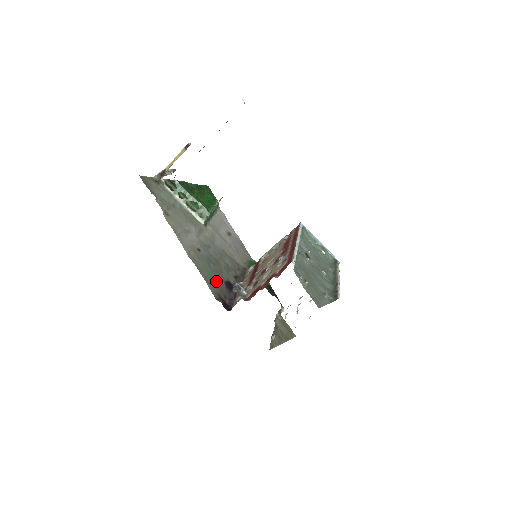
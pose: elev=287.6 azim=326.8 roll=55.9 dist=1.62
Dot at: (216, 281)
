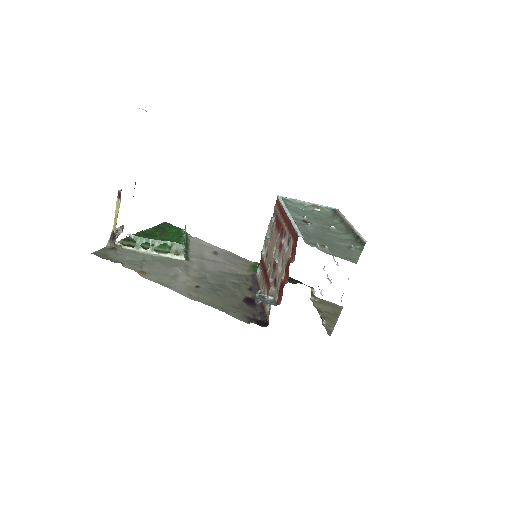
Dot at: (234, 305)
